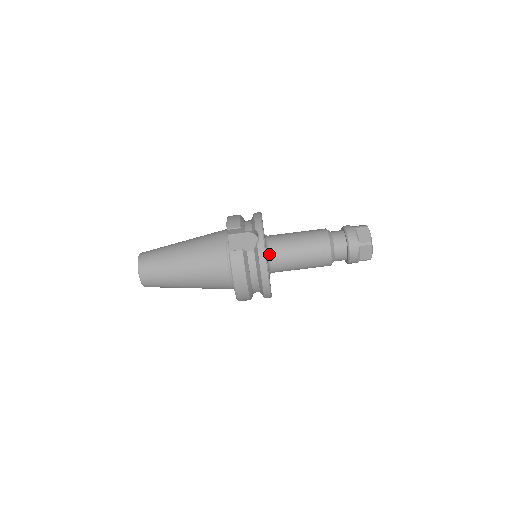
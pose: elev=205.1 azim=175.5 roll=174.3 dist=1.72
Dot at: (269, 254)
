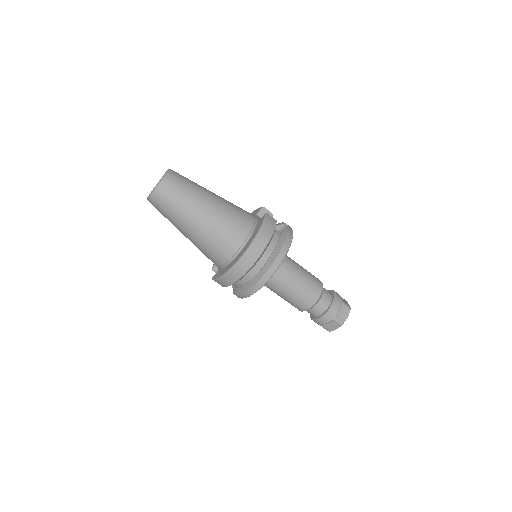
Dot at: occluded
